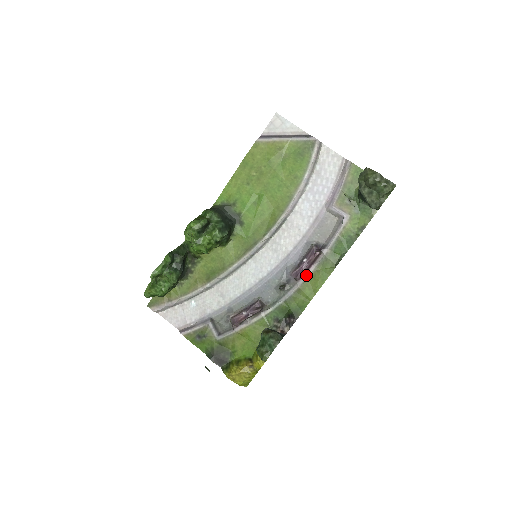
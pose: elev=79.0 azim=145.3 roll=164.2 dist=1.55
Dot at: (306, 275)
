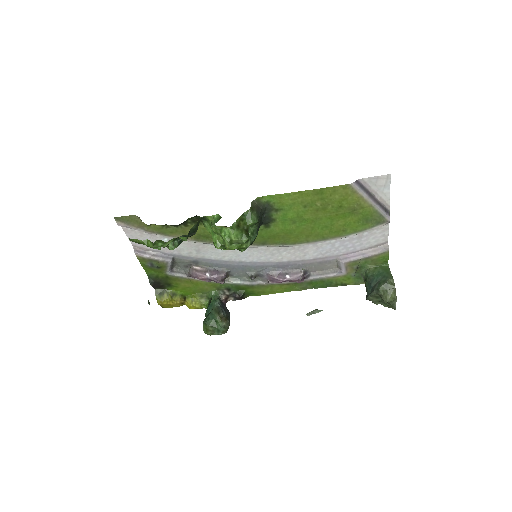
Dot at: (278, 283)
